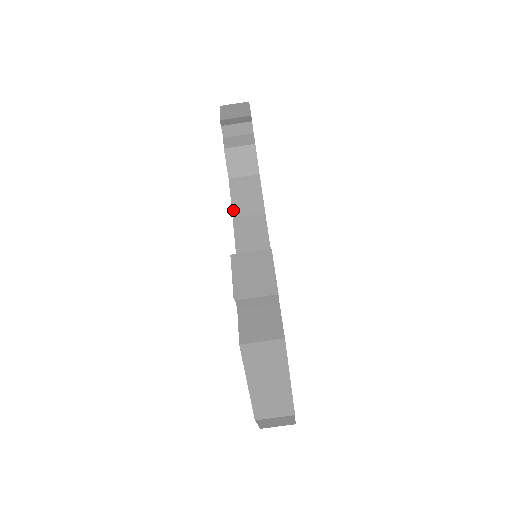
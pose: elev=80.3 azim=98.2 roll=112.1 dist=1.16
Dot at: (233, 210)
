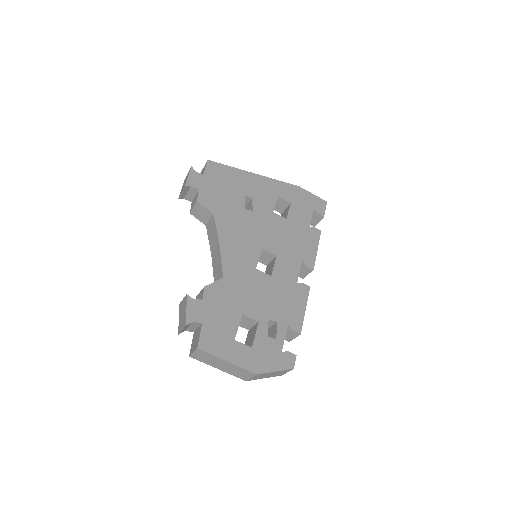
Dot at: (210, 249)
